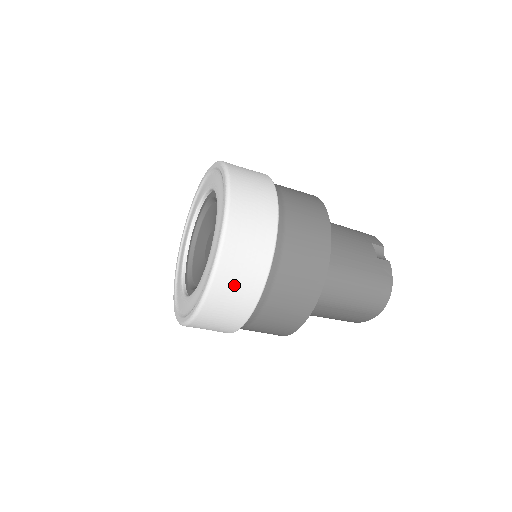
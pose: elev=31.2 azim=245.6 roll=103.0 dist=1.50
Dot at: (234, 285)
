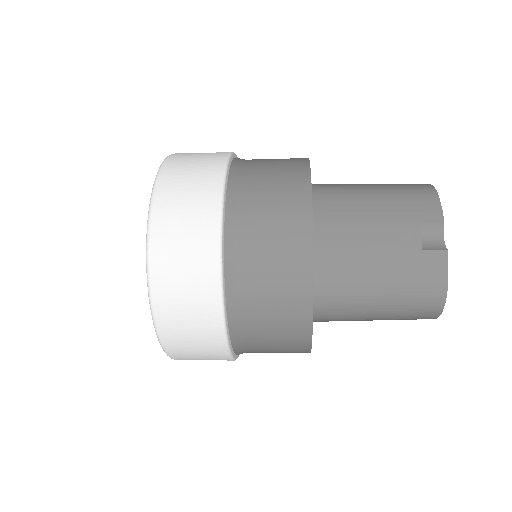
Dot at: (190, 347)
